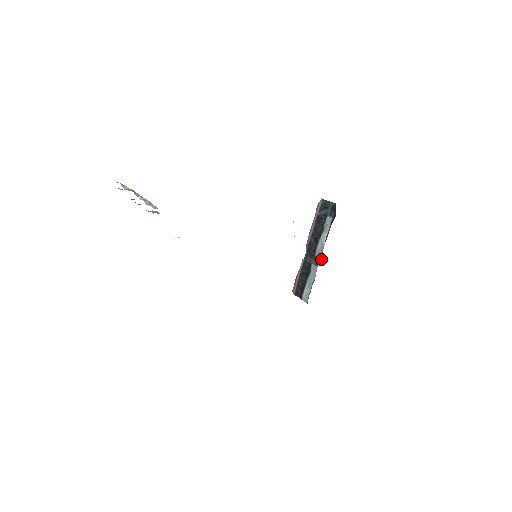
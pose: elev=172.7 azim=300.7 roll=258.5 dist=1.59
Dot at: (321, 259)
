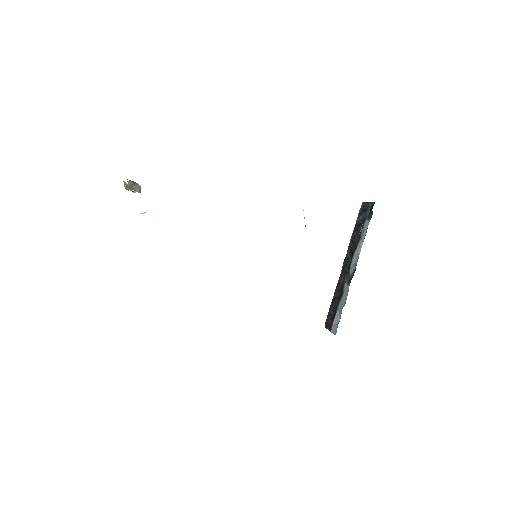
Dot at: (353, 274)
